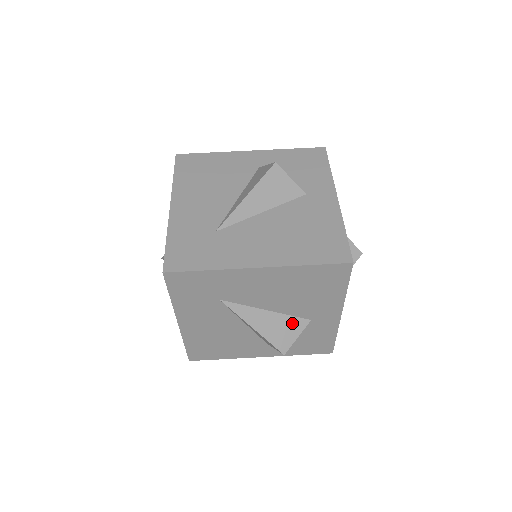
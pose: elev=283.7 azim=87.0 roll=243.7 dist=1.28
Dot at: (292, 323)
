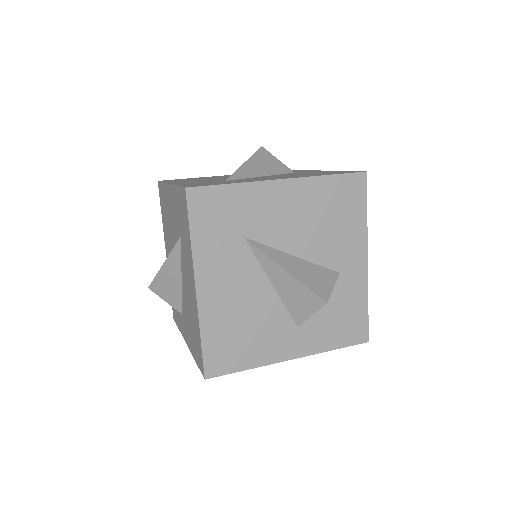
Dot at: (323, 273)
